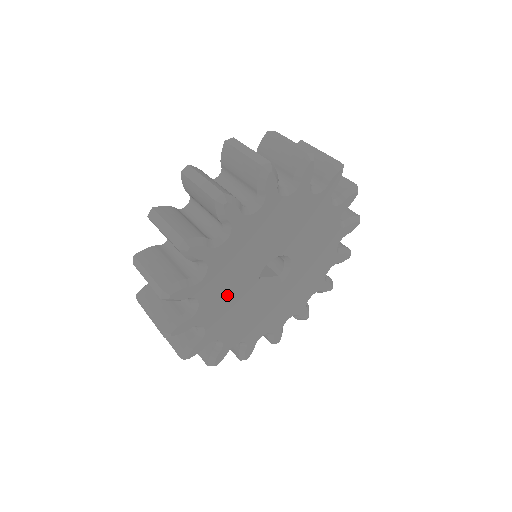
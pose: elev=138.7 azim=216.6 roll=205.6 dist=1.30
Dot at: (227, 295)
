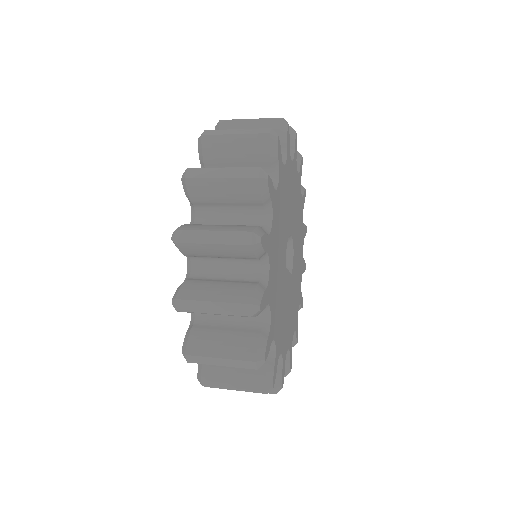
Dot at: (277, 268)
